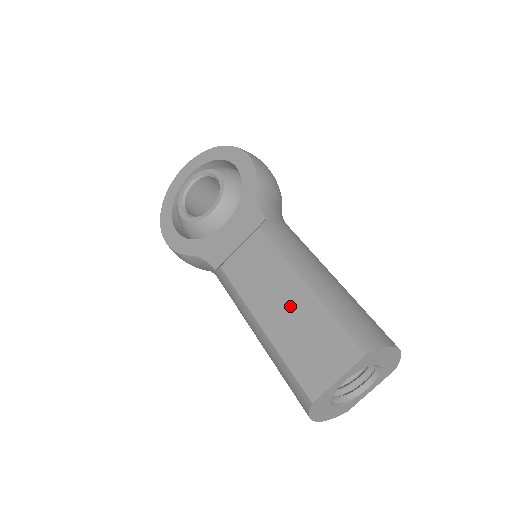
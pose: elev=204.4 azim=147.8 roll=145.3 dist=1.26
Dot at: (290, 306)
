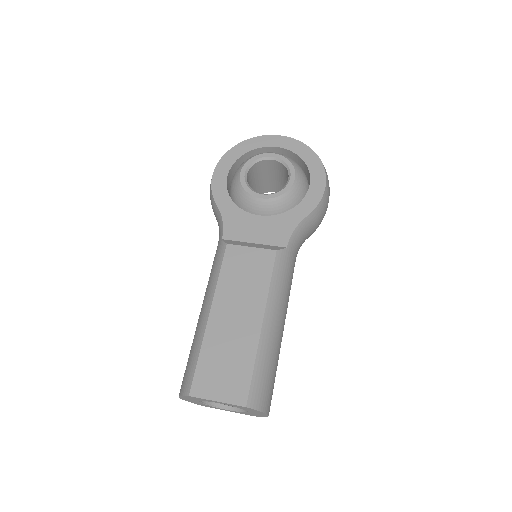
Dot at: (239, 325)
